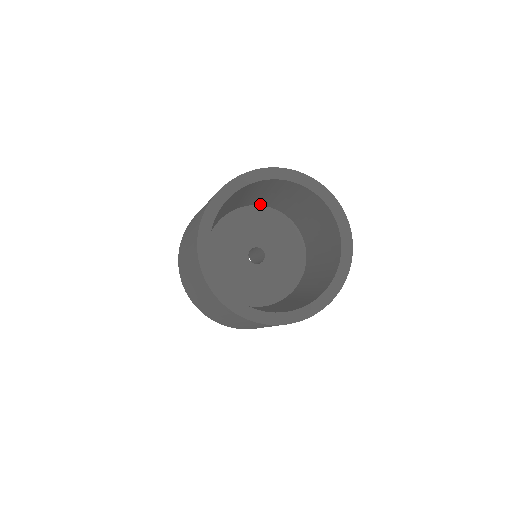
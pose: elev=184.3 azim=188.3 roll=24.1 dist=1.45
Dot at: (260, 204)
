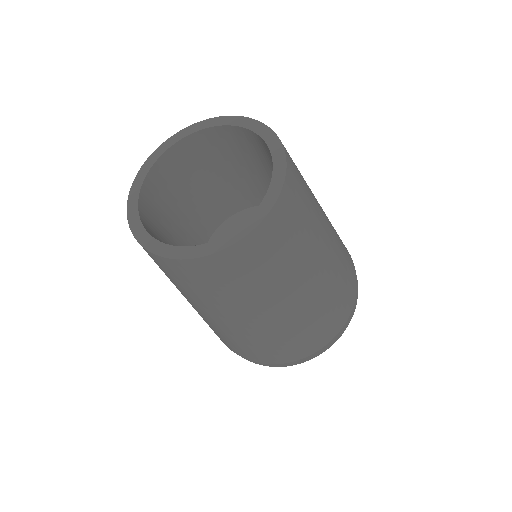
Dot at: (250, 204)
